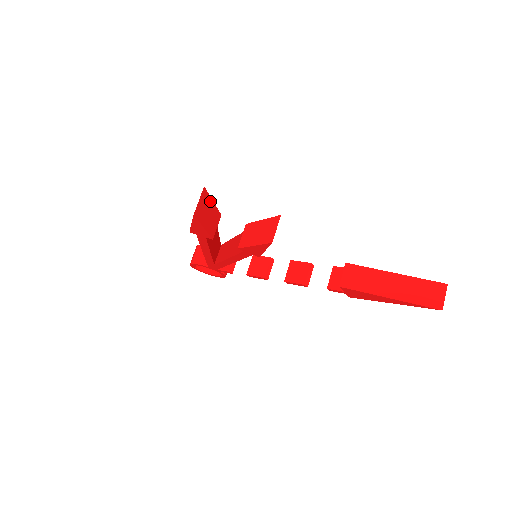
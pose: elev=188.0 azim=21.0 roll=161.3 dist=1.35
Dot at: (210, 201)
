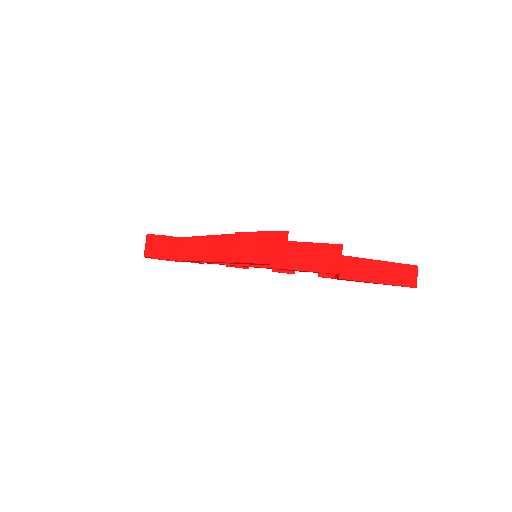
Dot at: occluded
